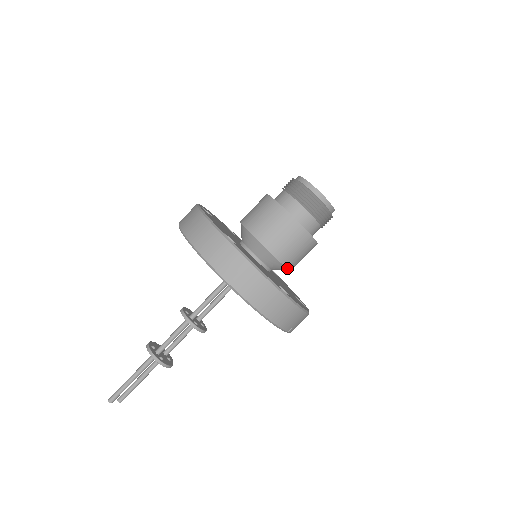
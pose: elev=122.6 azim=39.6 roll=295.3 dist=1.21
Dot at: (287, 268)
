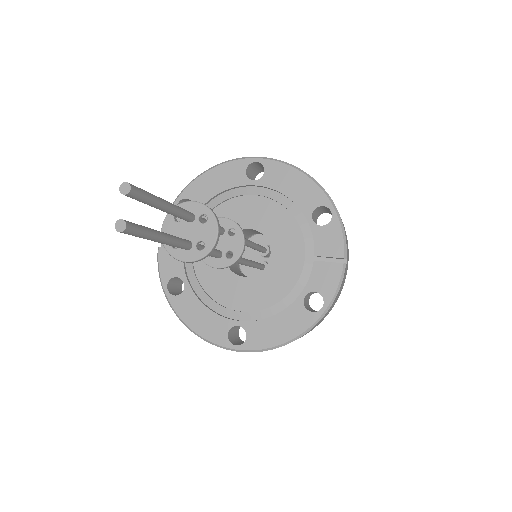
Dot at: occluded
